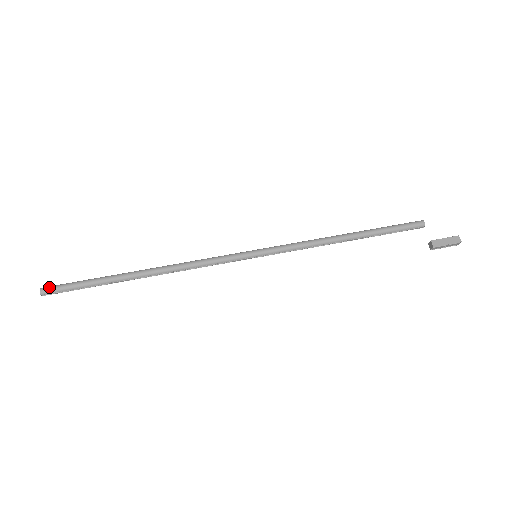
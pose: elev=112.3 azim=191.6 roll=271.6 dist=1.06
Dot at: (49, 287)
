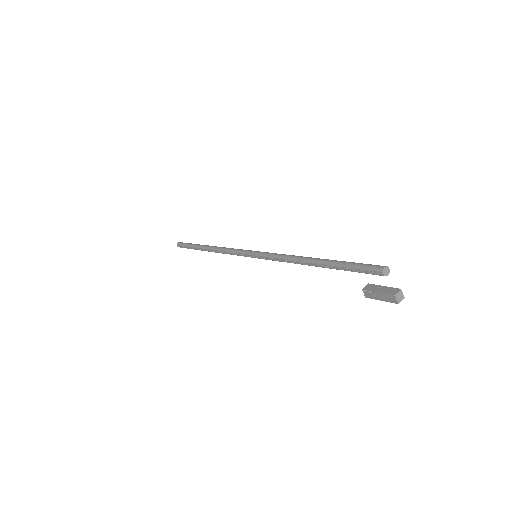
Dot at: (181, 242)
